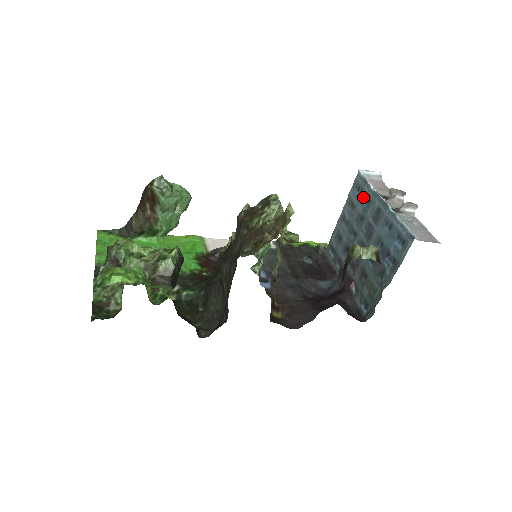
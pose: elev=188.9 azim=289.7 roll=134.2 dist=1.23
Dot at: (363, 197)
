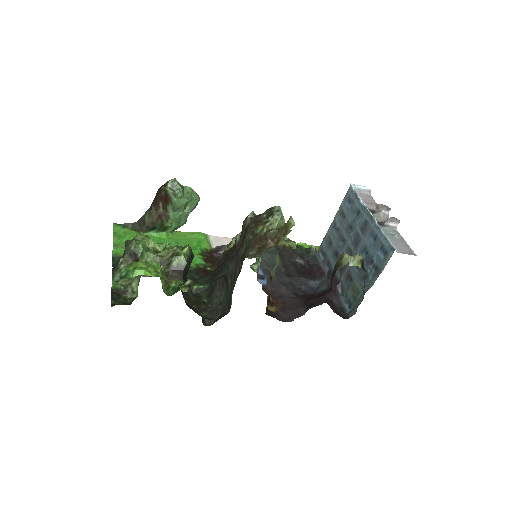
Dot at: (353, 209)
